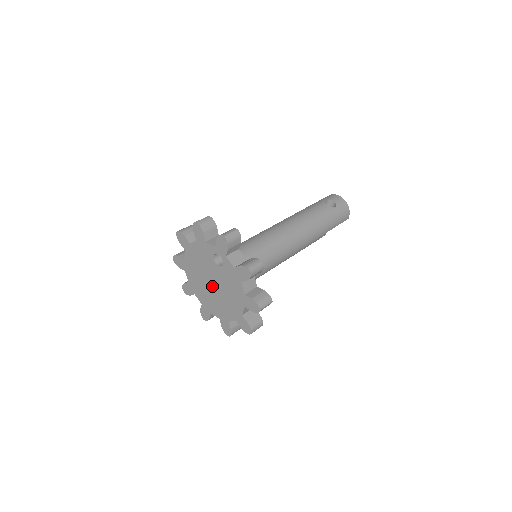
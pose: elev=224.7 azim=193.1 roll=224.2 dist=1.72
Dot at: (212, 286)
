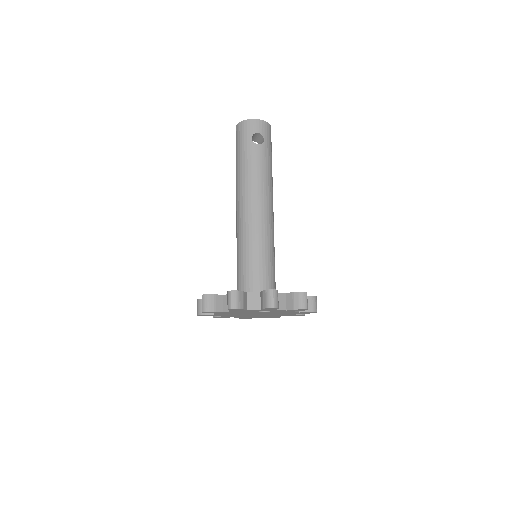
Dot at: occluded
